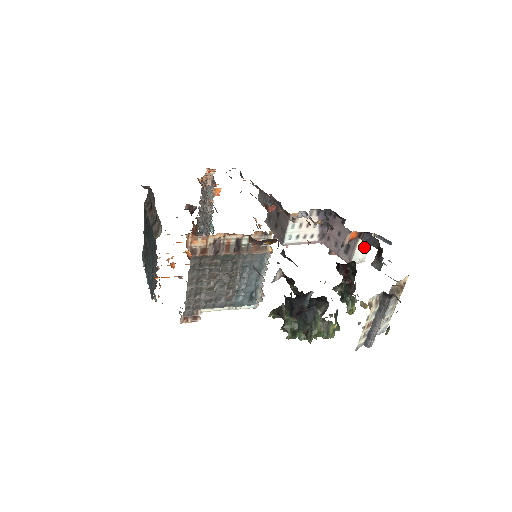
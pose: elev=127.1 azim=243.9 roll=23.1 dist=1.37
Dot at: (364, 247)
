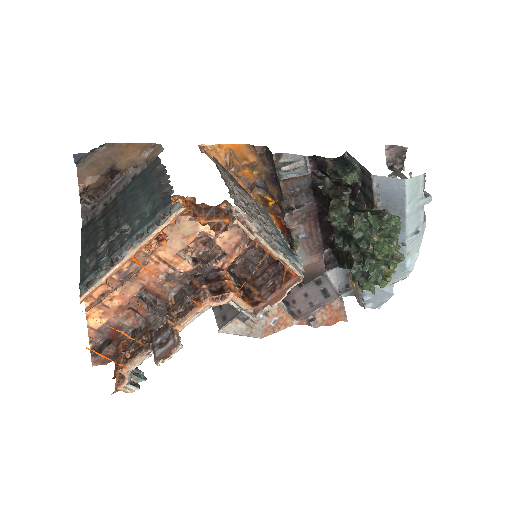
Dot at: occluded
